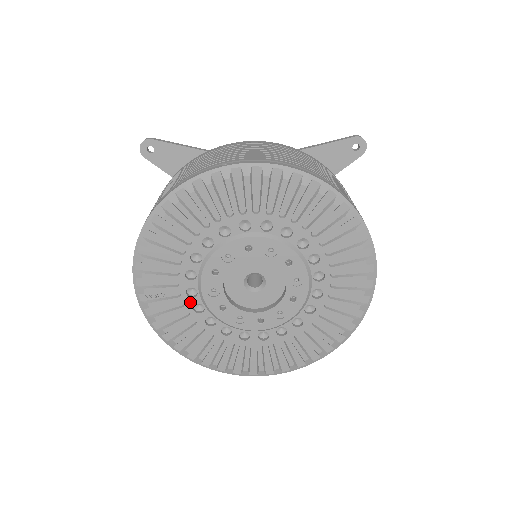
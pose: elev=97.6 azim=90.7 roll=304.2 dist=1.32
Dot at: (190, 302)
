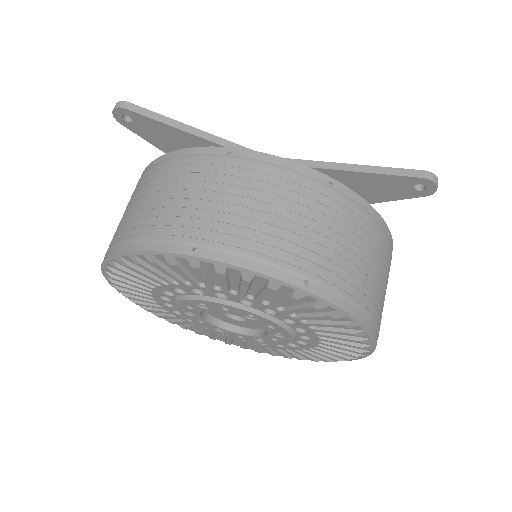
Dot at: (168, 308)
